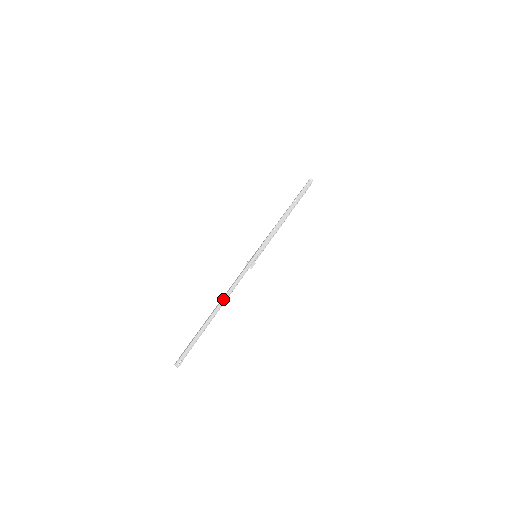
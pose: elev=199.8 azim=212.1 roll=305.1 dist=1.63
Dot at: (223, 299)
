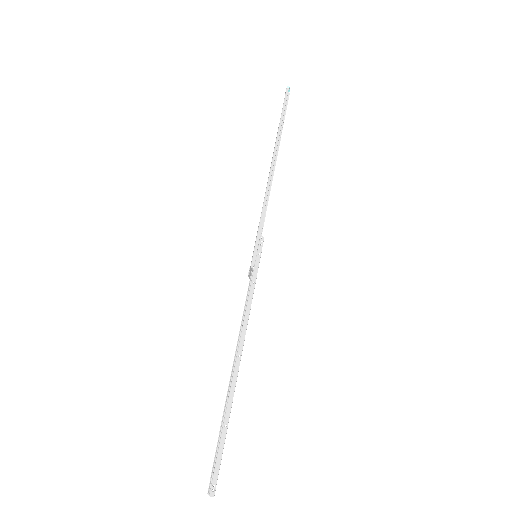
Dot at: (238, 352)
